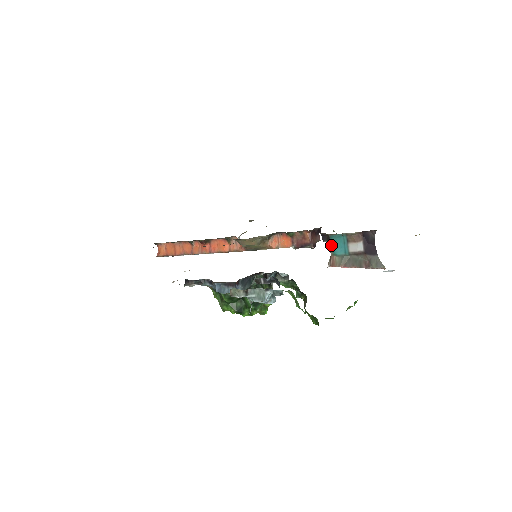
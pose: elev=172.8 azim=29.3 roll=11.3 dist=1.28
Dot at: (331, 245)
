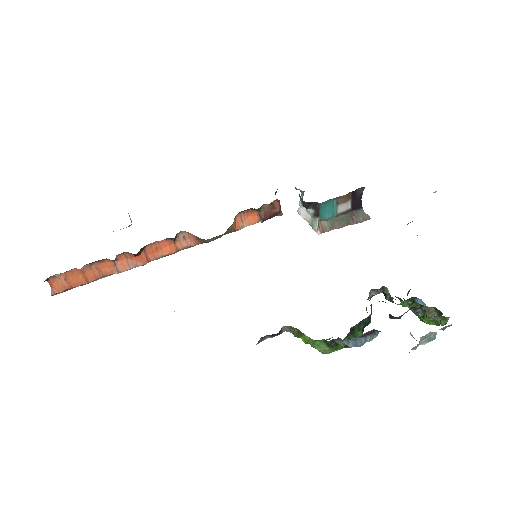
Dot at: (320, 212)
